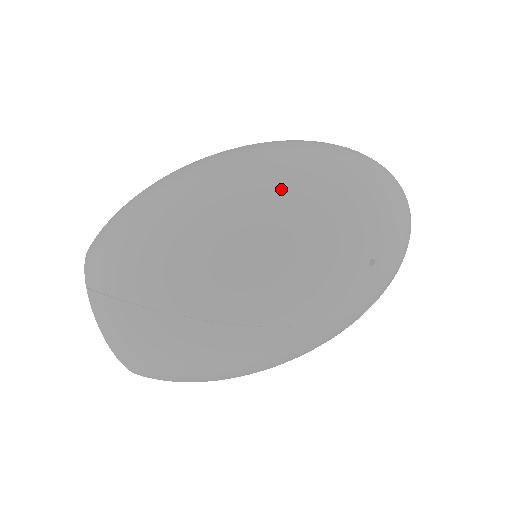
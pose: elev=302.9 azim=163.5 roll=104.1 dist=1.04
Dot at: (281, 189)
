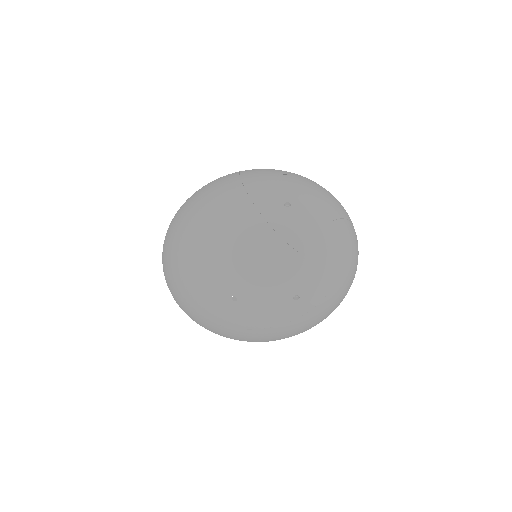
Dot at: (193, 224)
